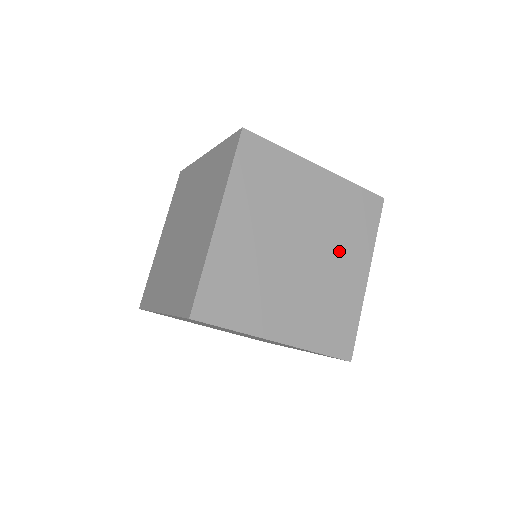
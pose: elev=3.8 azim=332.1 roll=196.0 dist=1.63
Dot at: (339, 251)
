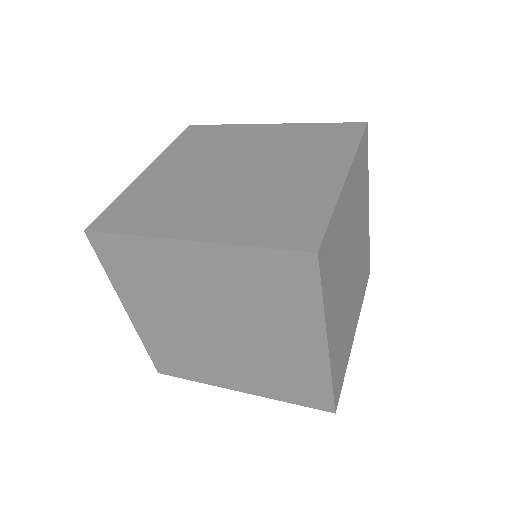
Dot at: (361, 221)
